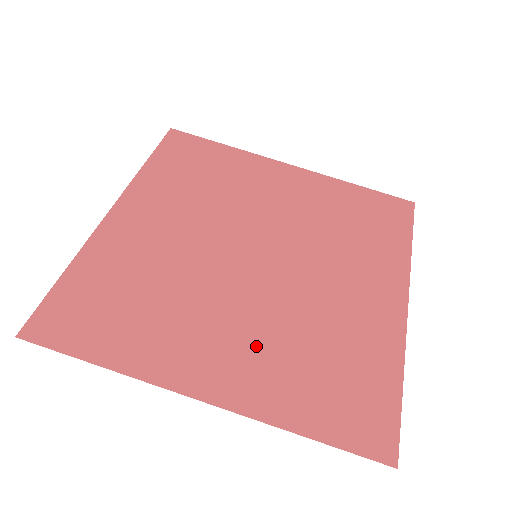
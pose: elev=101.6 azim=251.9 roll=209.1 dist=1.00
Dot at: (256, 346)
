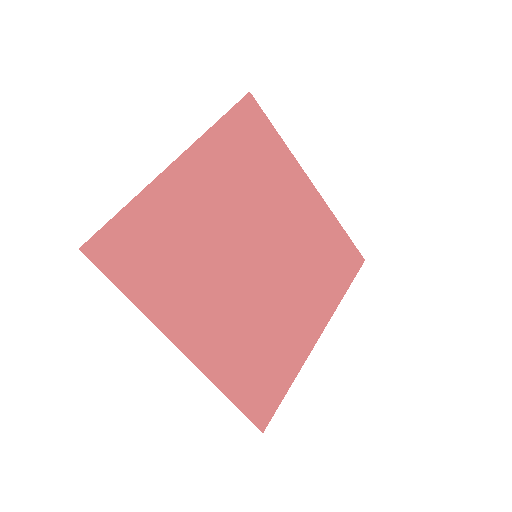
Dot at: (227, 327)
